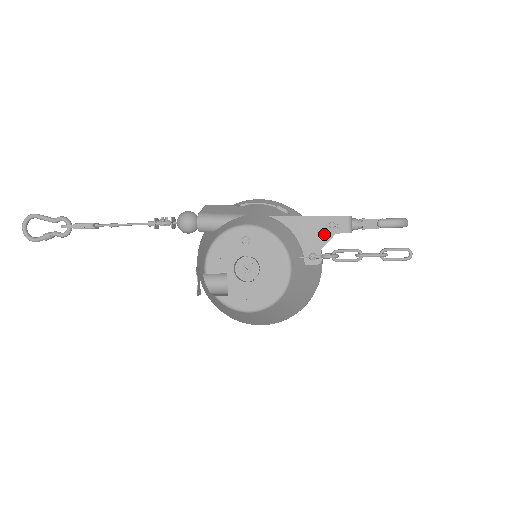
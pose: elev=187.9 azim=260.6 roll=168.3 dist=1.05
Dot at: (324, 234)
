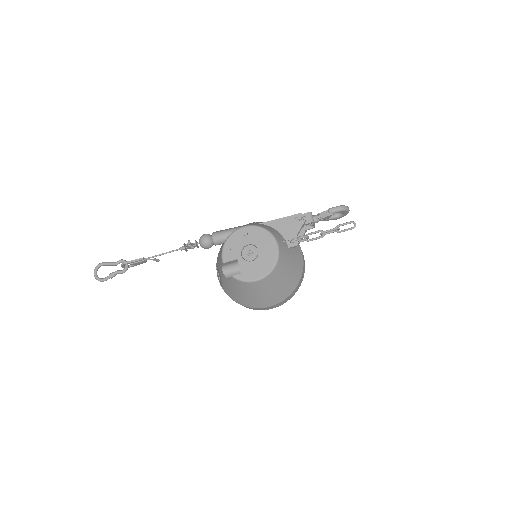
Dot at: (296, 225)
